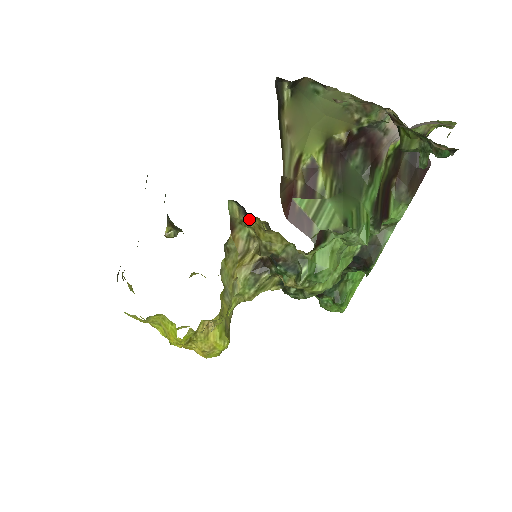
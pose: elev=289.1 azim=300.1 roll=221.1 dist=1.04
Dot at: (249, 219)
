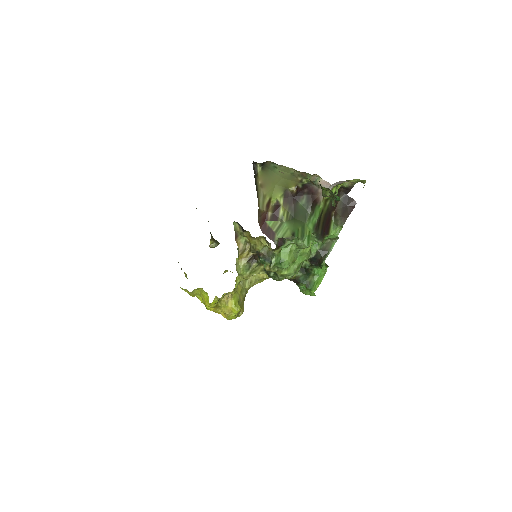
Dot at: (245, 232)
